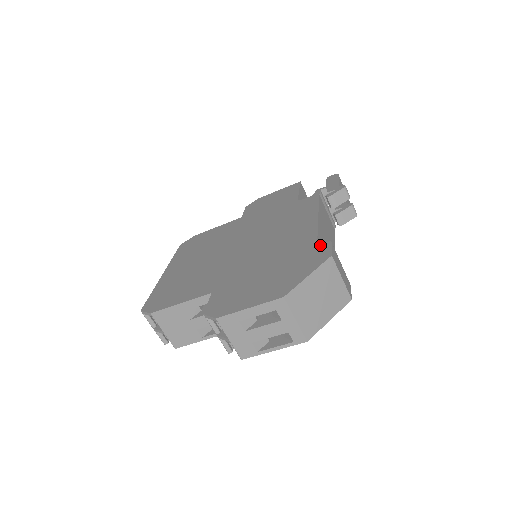
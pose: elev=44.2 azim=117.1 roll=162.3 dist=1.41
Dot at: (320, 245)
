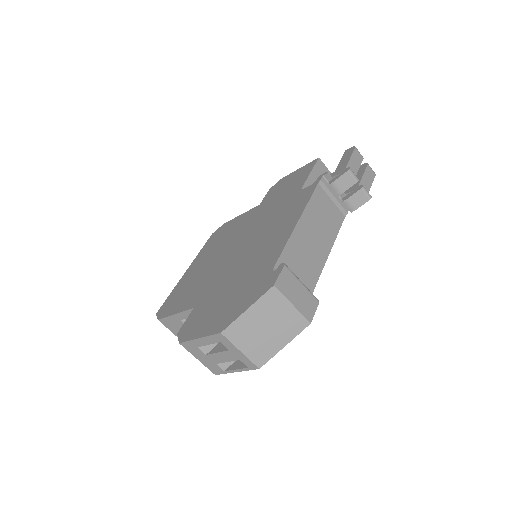
Dot at: (285, 261)
